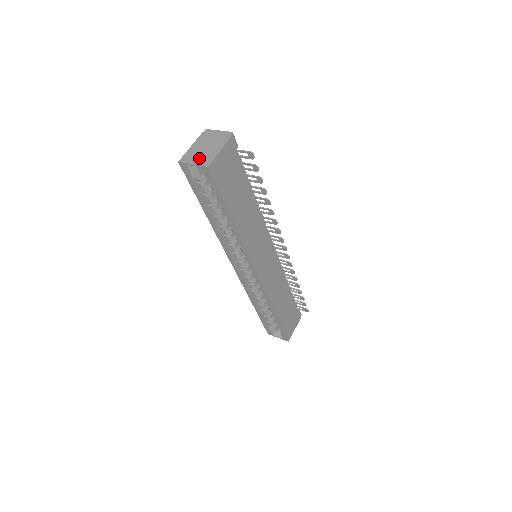
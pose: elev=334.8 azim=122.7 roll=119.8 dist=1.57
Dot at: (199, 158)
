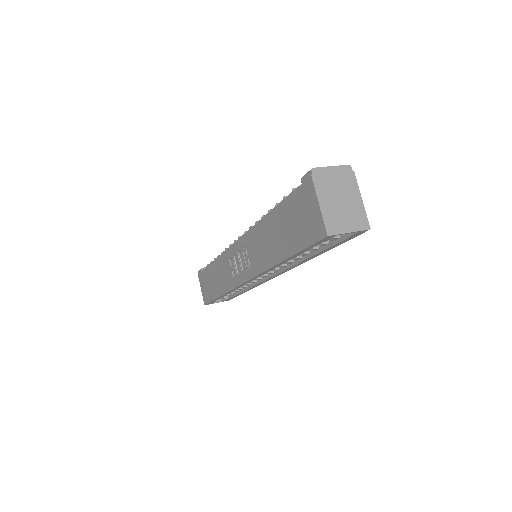
Dot at: (349, 220)
